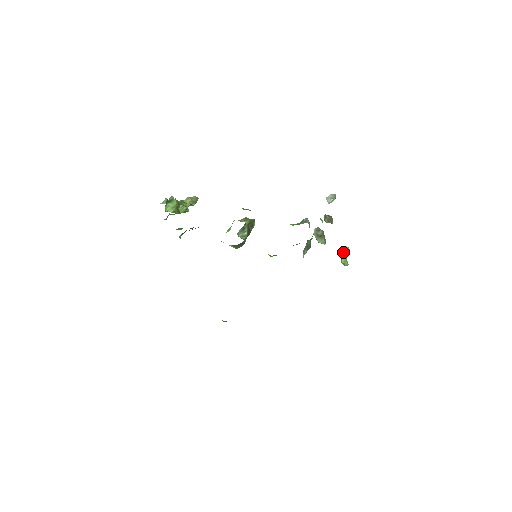
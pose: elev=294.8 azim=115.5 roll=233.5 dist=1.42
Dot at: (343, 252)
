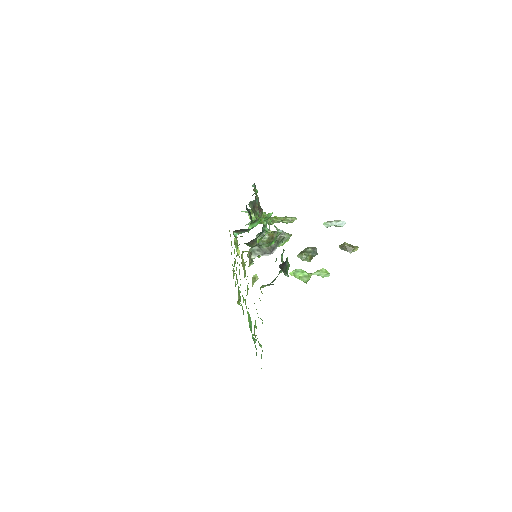
Dot at: (315, 272)
